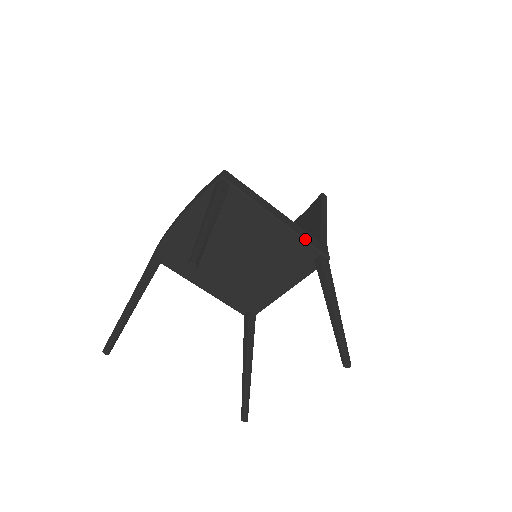
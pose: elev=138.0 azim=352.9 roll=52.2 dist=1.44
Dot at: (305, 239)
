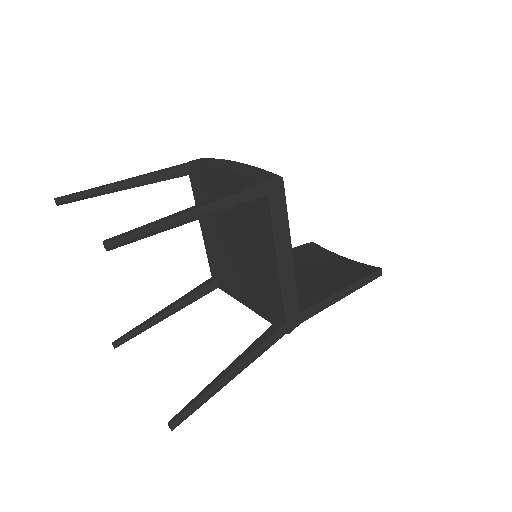
Dot at: (284, 300)
